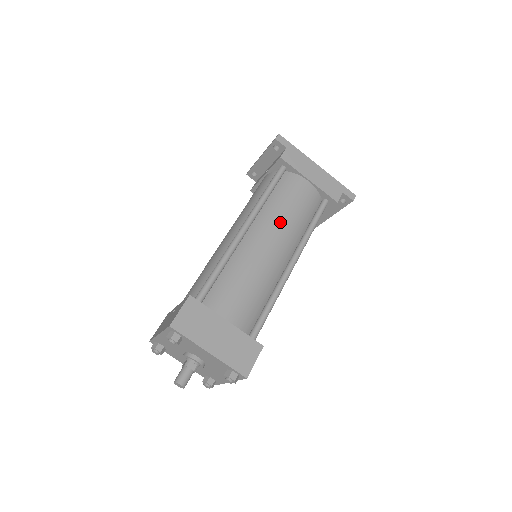
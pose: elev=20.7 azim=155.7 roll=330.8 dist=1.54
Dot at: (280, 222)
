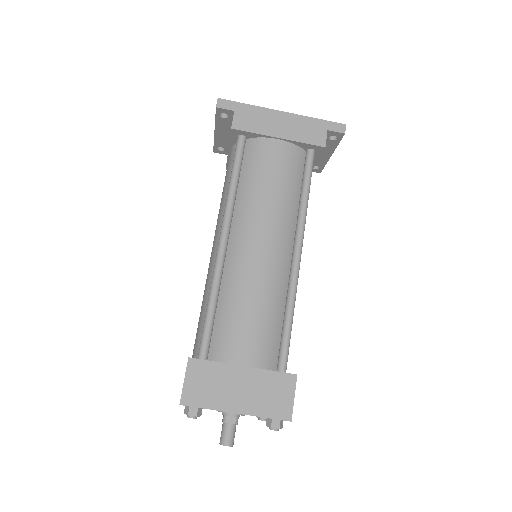
Dot at: (262, 212)
